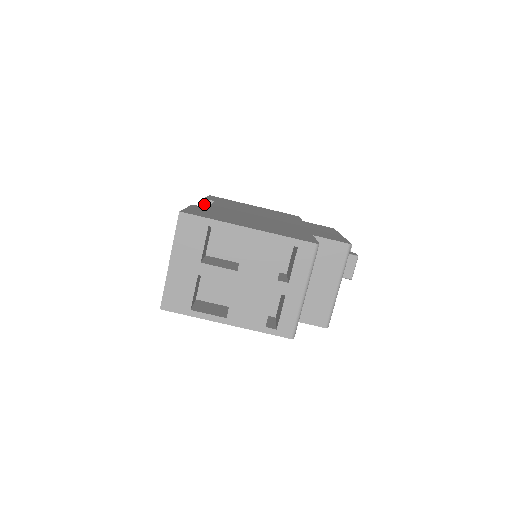
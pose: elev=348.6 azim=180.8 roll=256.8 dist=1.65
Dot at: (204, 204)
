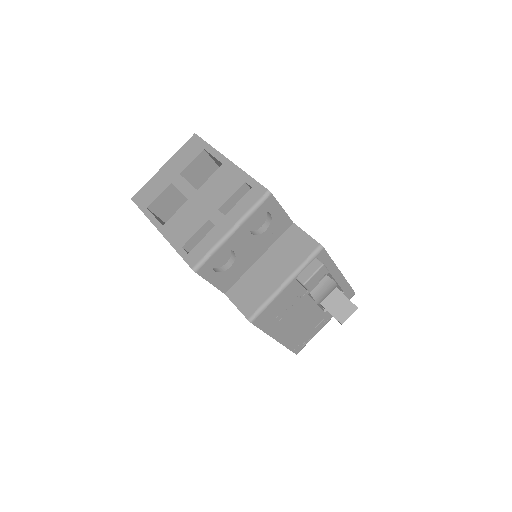
Dot at: occluded
